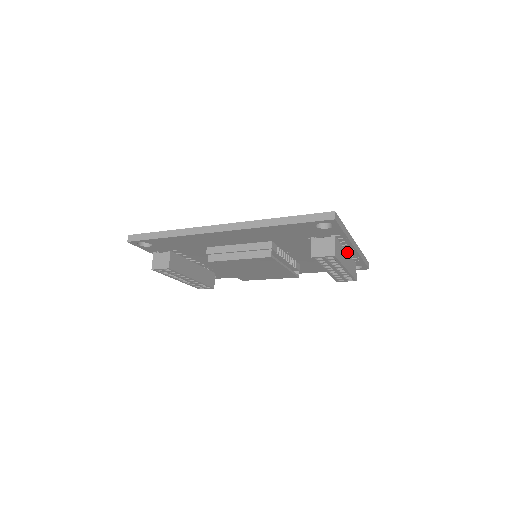
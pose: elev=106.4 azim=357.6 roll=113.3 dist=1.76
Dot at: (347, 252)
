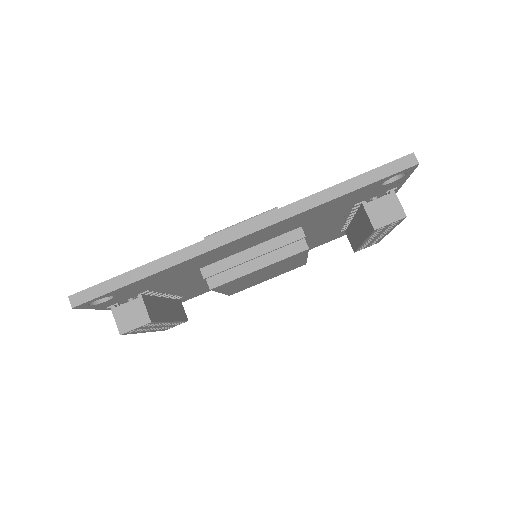
Dot at: occluded
